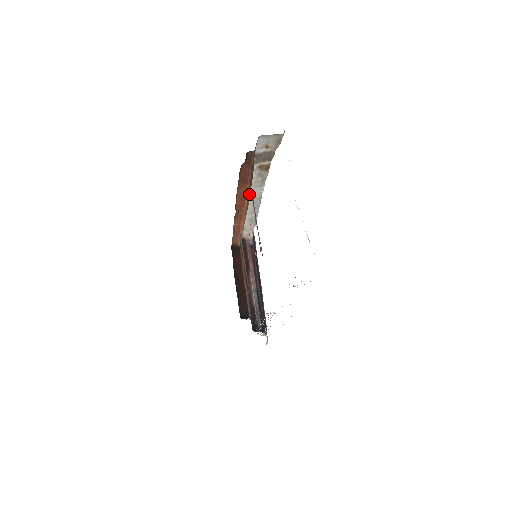
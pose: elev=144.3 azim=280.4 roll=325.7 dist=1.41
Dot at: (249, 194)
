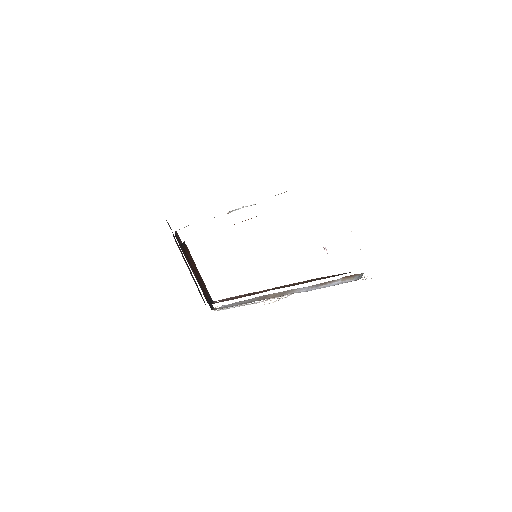
Dot at: occluded
